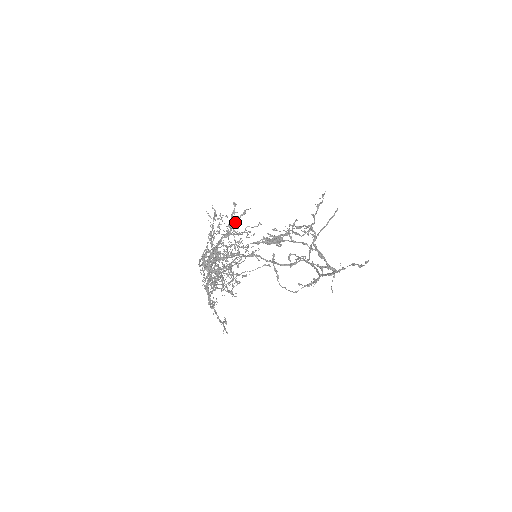
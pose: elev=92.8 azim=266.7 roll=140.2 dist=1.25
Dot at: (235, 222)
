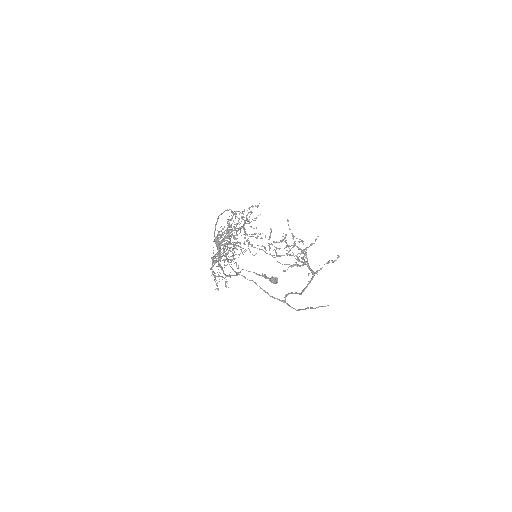
Dot at: (250, 207)
